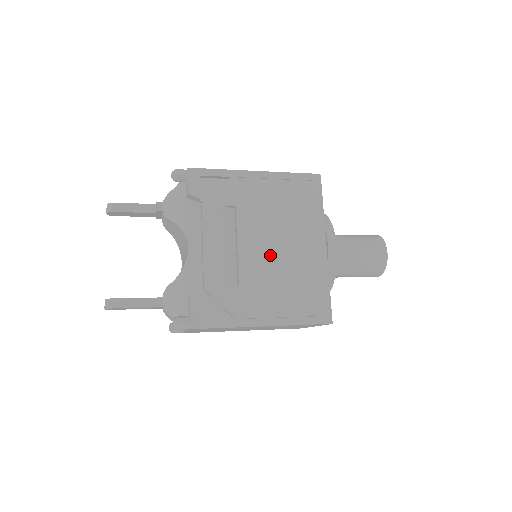
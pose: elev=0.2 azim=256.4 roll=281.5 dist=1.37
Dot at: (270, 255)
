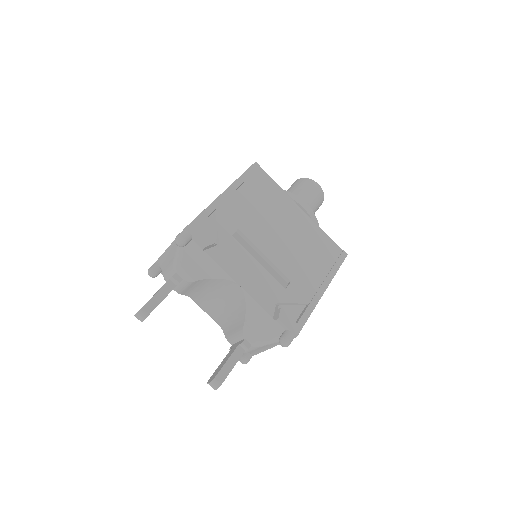
Dot at: (285, 243)
